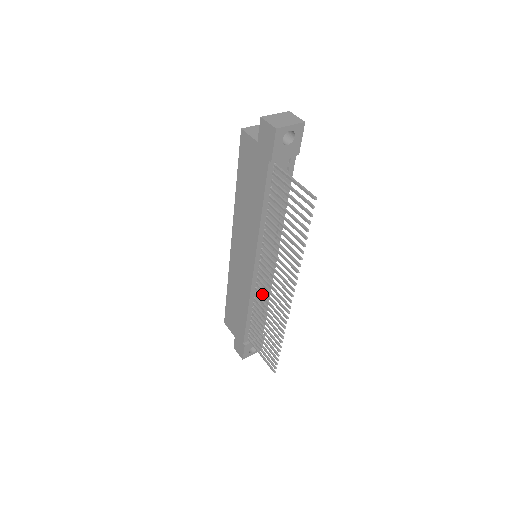
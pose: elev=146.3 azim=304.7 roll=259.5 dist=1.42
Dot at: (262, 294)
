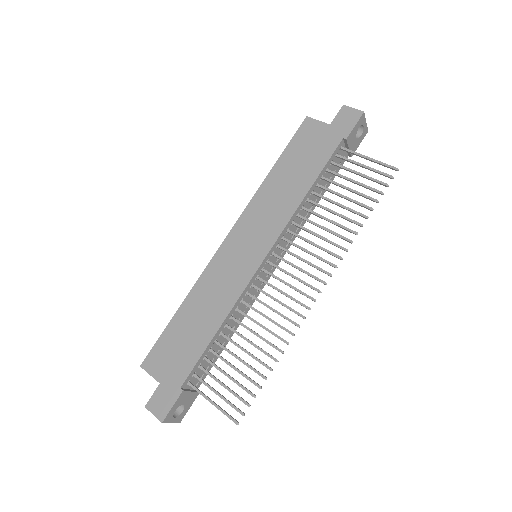
Dot at: (257, 298)
